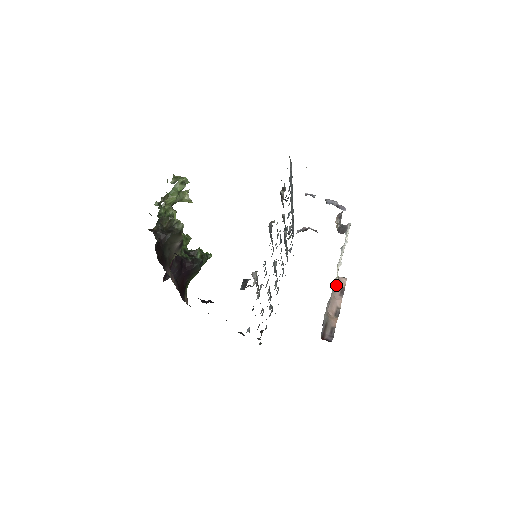
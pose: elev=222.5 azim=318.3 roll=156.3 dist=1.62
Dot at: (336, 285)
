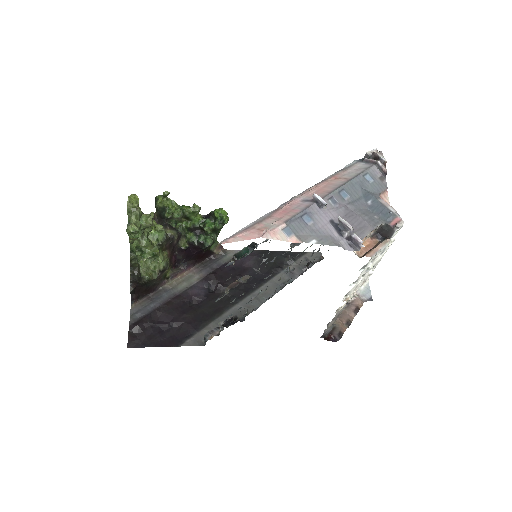
Dot at: (349, 304)
